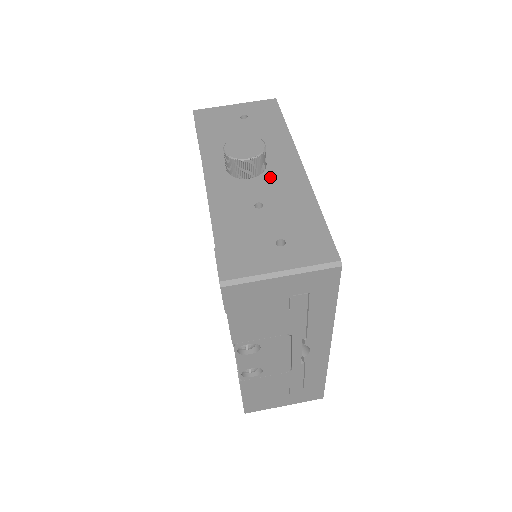
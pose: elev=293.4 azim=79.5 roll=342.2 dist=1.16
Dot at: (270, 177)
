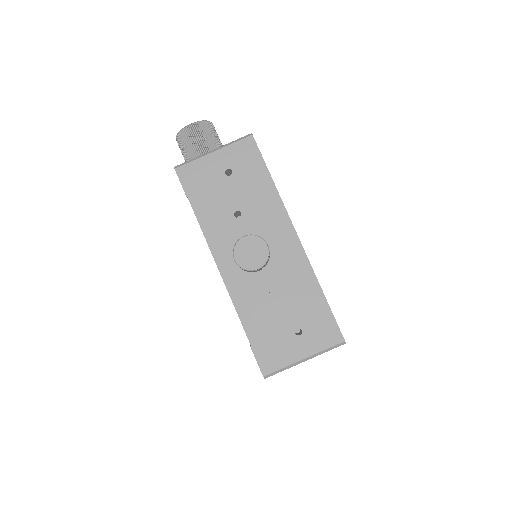
Dot at: (274, 258)
